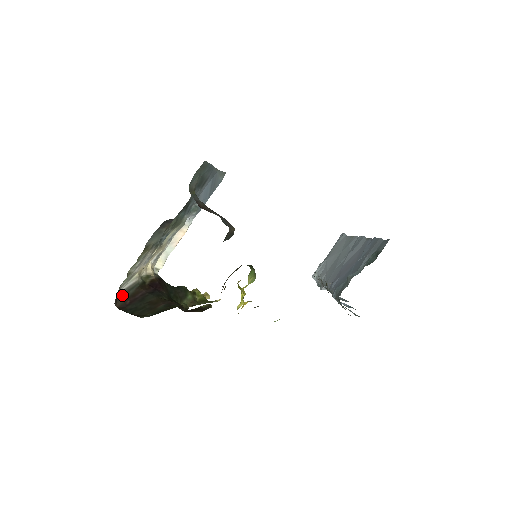
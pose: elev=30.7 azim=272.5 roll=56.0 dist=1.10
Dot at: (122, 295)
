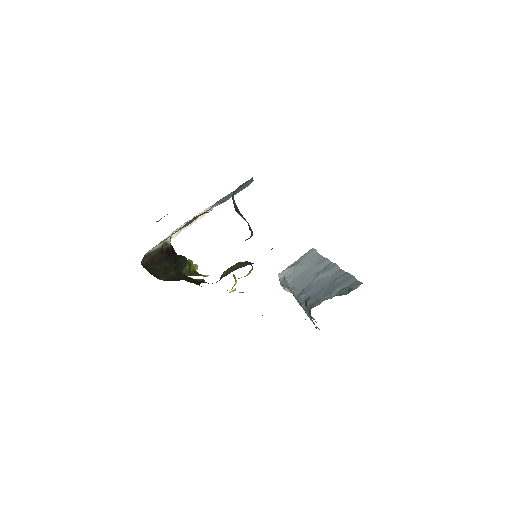
Dot at: (147, 255)
